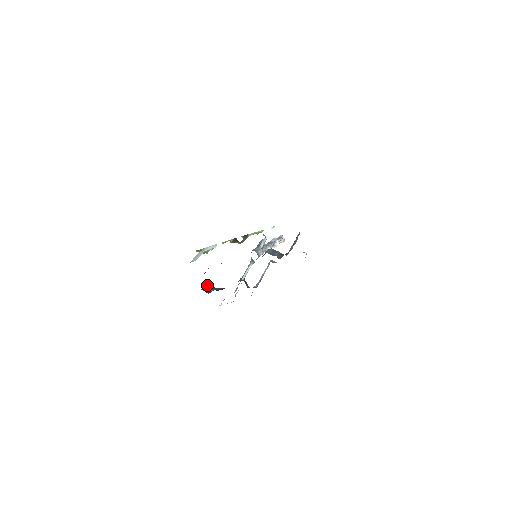
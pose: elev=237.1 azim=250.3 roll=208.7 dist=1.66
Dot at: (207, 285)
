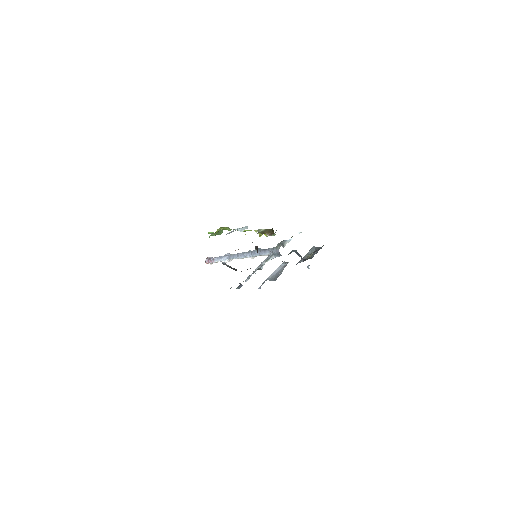
Dot at: occluded
